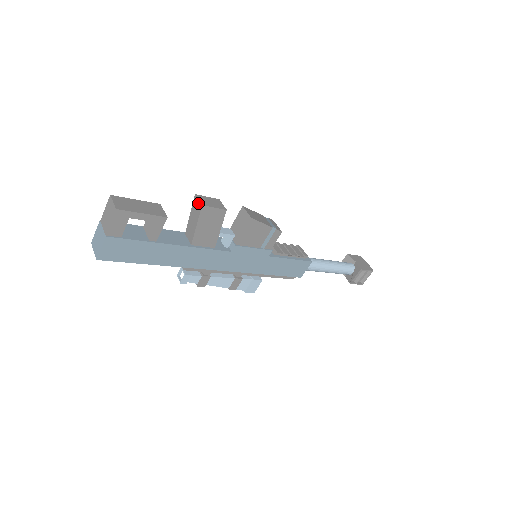
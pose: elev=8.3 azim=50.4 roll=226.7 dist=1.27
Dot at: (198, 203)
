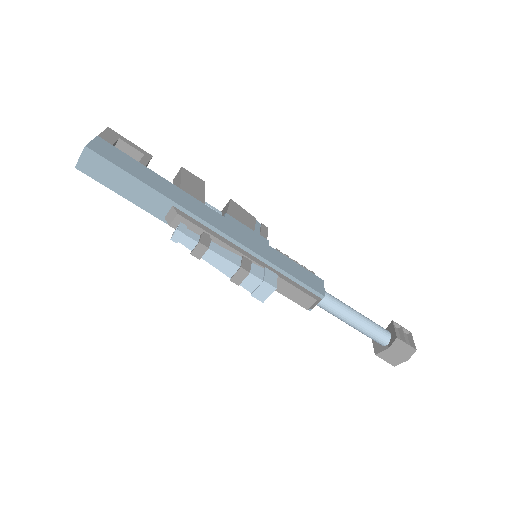
Dot at: (178, 173)
